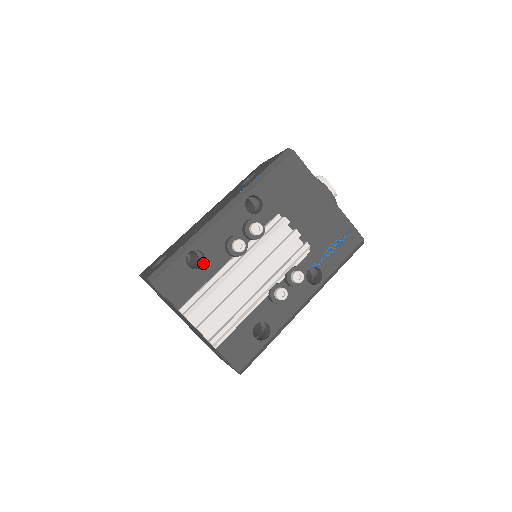
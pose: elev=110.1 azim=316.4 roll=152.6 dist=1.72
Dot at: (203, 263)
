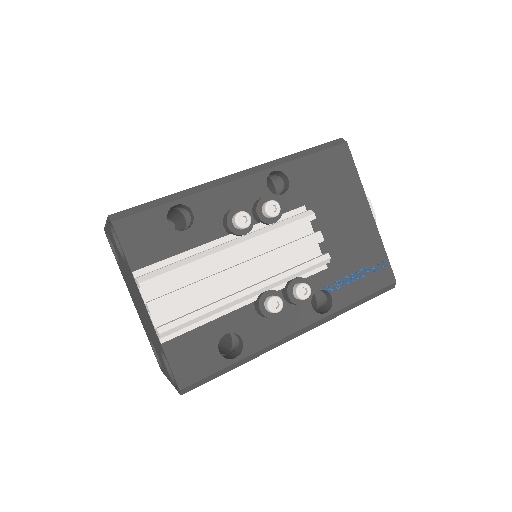
Dot at: (188, 227)
